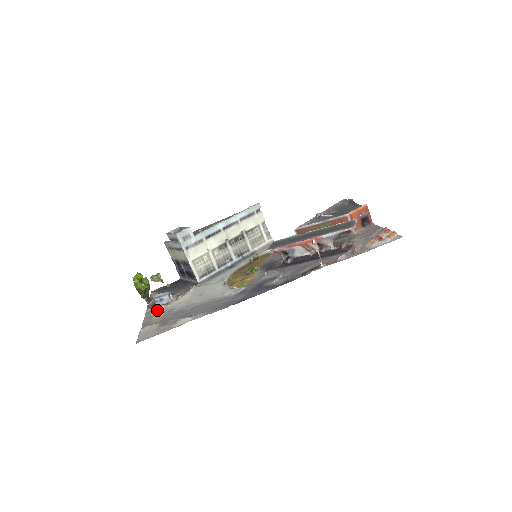
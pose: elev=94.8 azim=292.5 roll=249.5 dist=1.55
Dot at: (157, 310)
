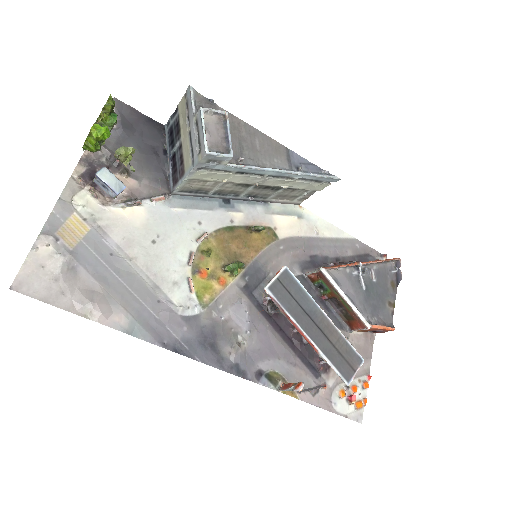
Dot at: (86, 200)
